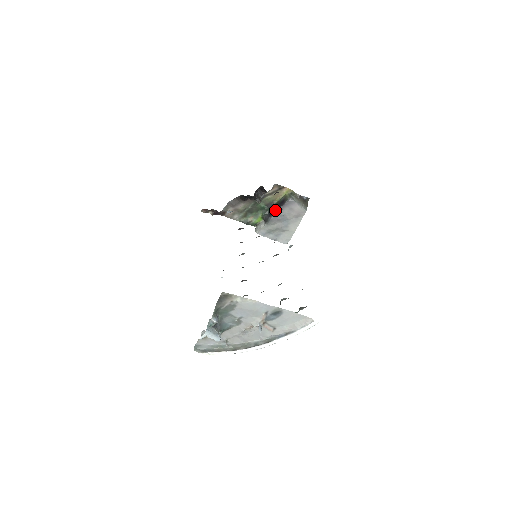
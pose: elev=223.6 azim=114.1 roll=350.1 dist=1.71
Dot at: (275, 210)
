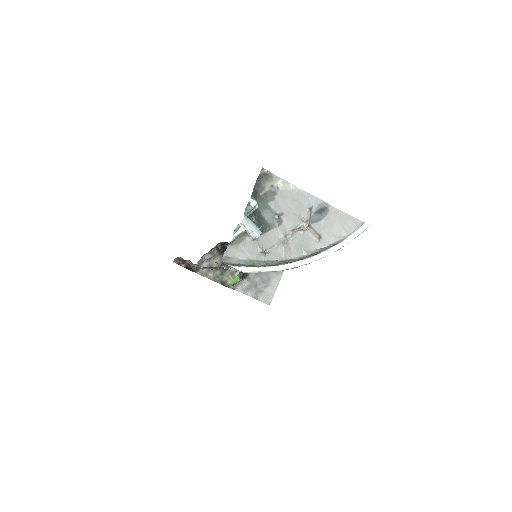
Dot at: occluded
